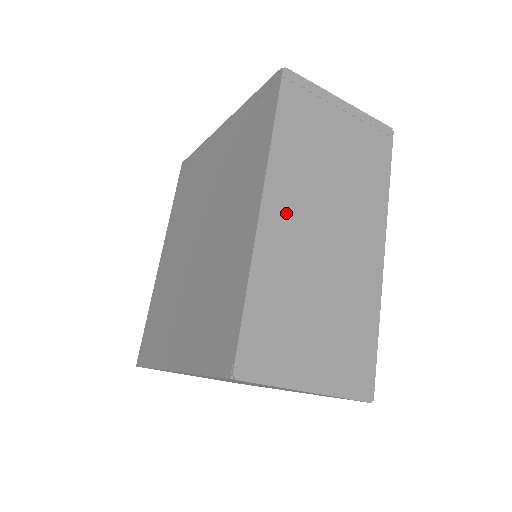
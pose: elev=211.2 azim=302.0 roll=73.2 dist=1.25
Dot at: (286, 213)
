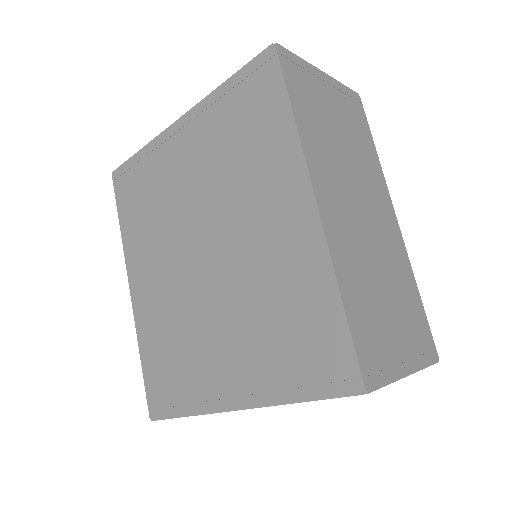
Dot at: (334, 203)
